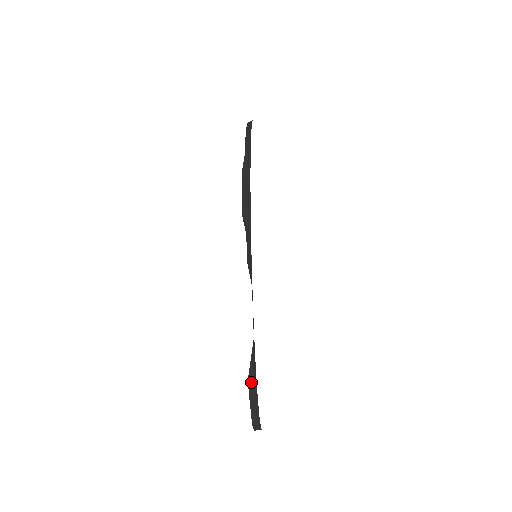
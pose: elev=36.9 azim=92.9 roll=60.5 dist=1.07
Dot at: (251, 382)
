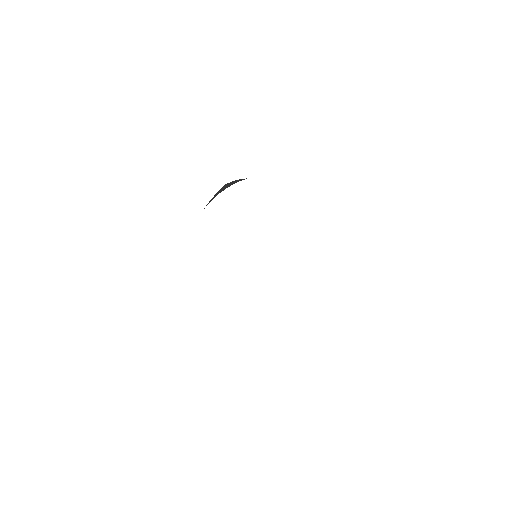
Dot at: occluded
